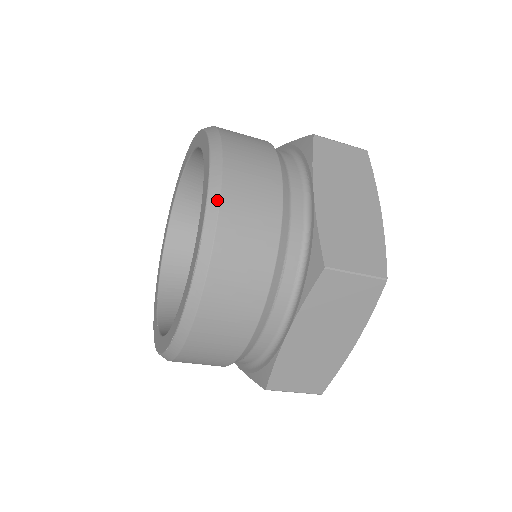
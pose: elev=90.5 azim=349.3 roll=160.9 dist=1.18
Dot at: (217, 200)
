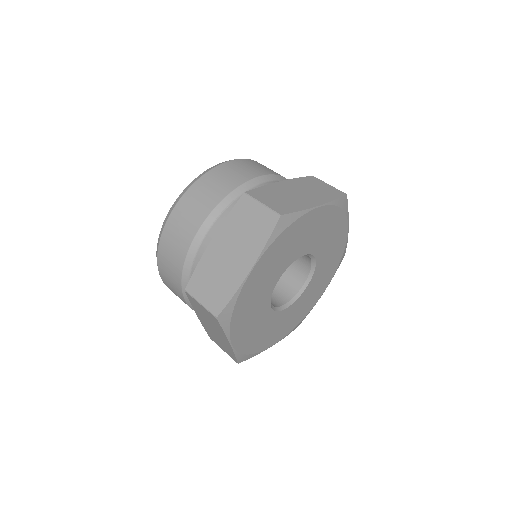
Dot at: (222, 163)
